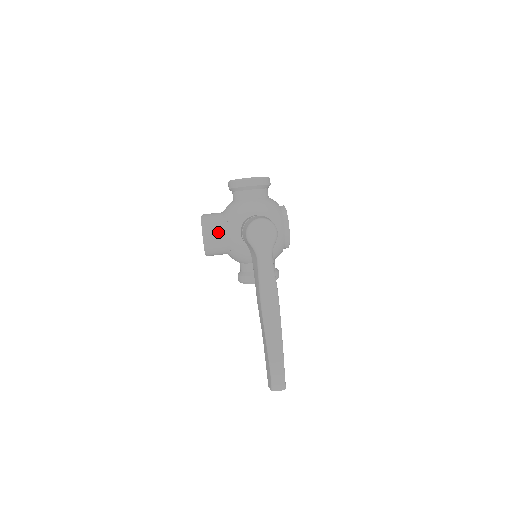
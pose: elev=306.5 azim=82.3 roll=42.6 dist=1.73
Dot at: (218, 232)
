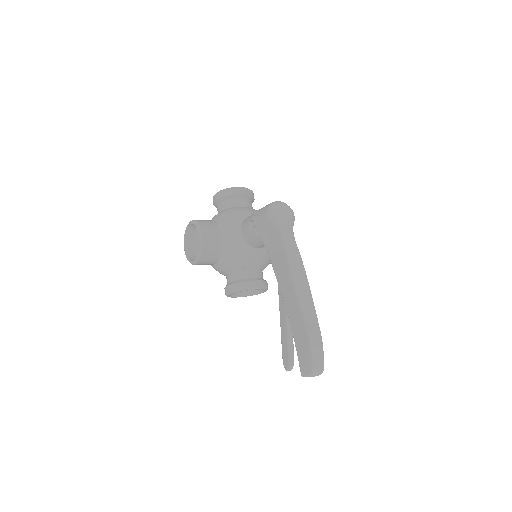
Dot at: (215, 233)
